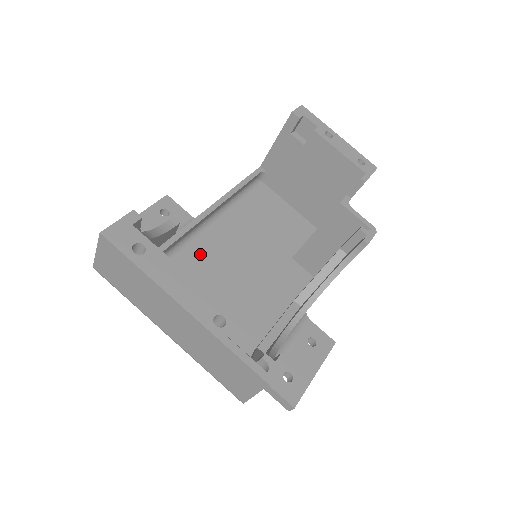
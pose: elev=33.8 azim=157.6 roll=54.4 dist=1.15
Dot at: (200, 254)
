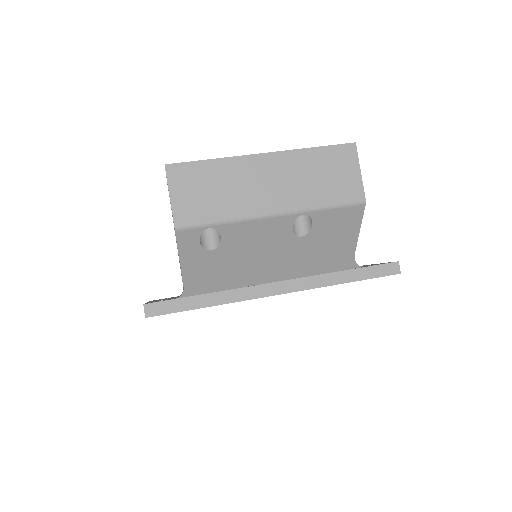
Dot at: occluded
